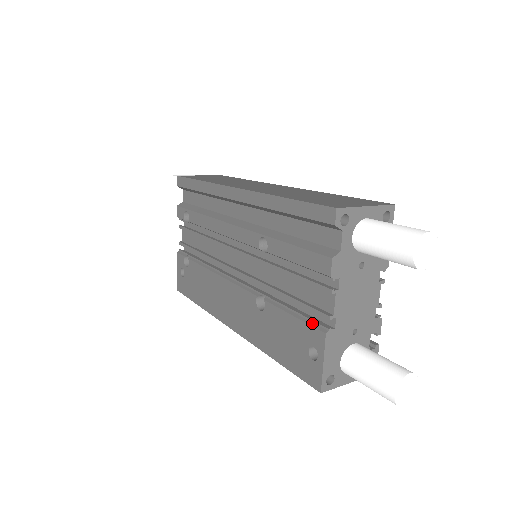
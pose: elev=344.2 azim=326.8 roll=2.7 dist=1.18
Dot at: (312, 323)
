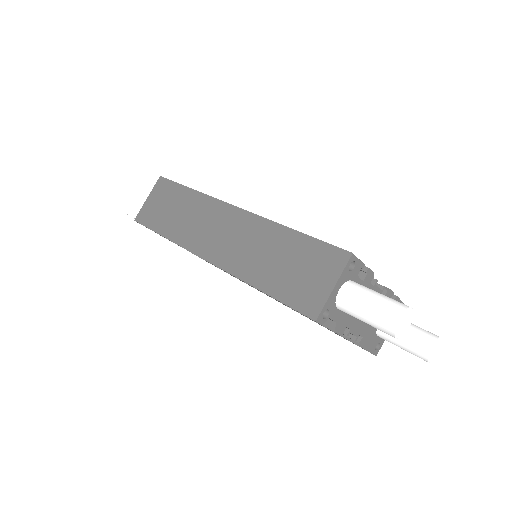
Dot at: (344, 336)
